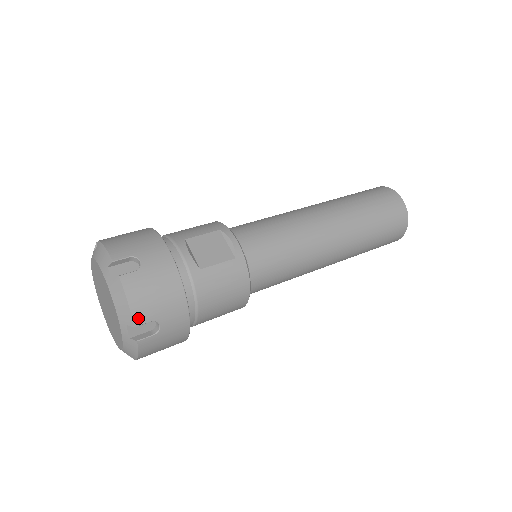
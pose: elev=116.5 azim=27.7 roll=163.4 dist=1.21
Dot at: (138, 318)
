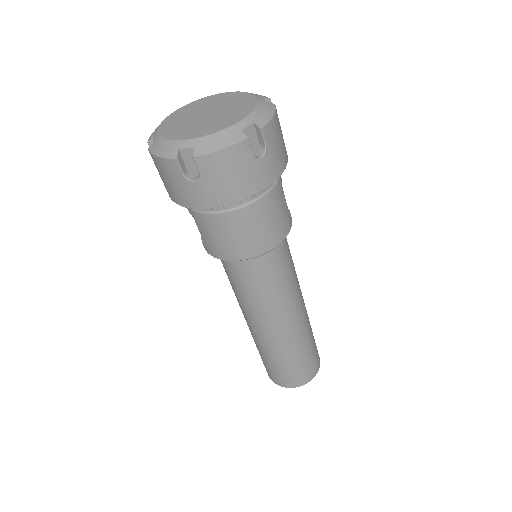
Dot at: (267, 130)
